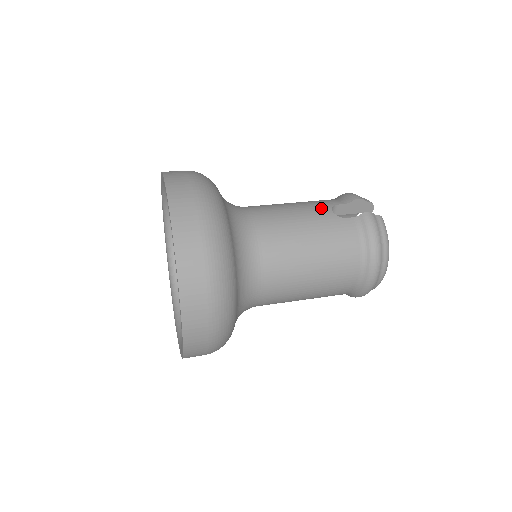
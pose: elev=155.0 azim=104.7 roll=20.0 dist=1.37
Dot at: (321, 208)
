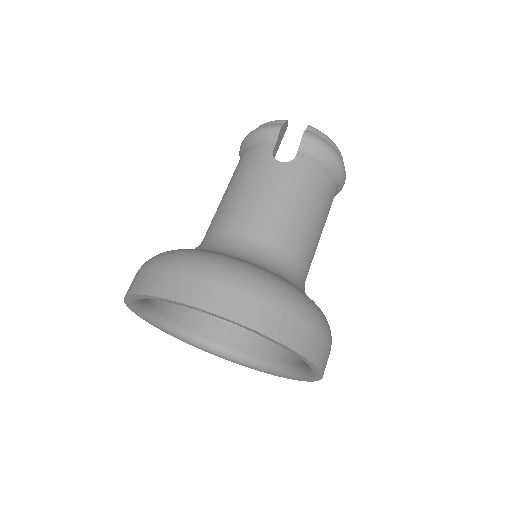
Dot at: (270, 168)
